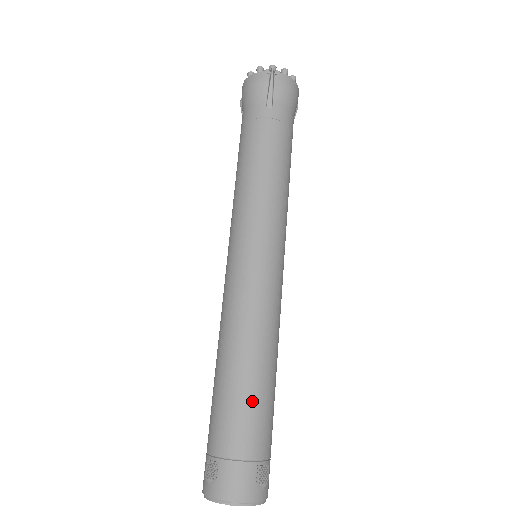
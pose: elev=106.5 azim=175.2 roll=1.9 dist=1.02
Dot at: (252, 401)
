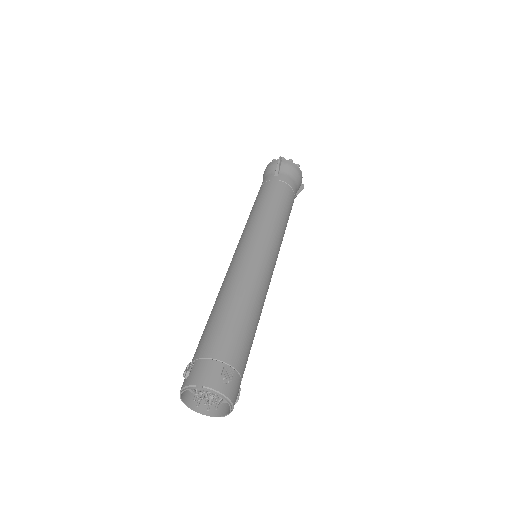
Dot at: (229, 323)
